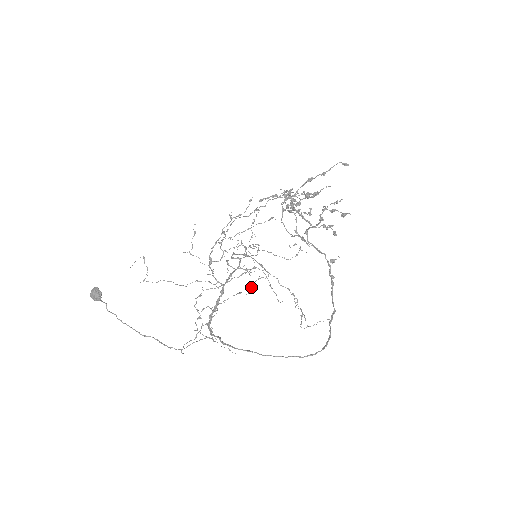
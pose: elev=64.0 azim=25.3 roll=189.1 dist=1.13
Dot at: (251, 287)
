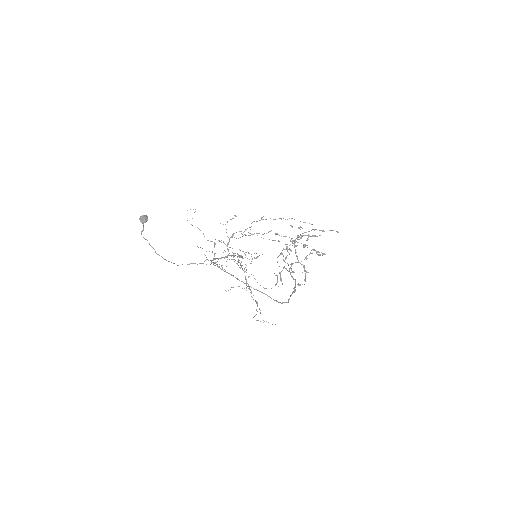
Dot at: occluded
